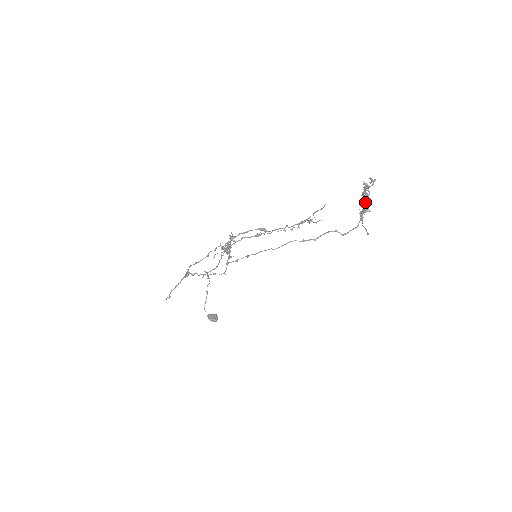
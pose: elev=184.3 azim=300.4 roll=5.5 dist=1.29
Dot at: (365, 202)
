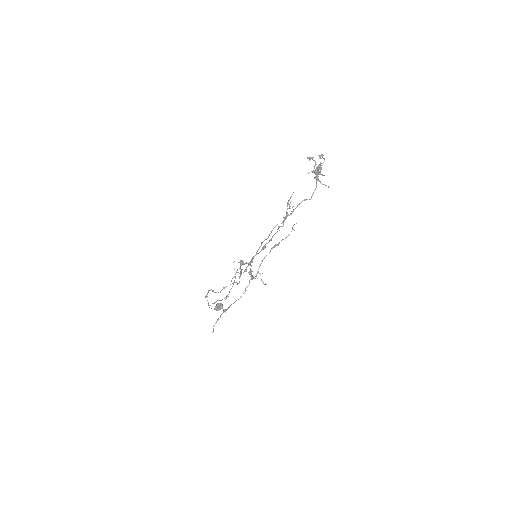
Dot at: (320, 171)
